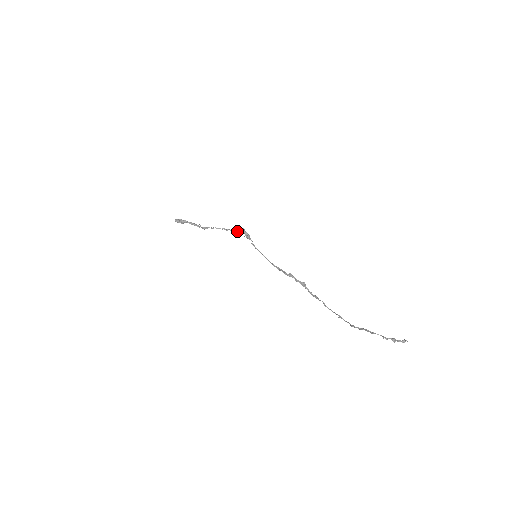
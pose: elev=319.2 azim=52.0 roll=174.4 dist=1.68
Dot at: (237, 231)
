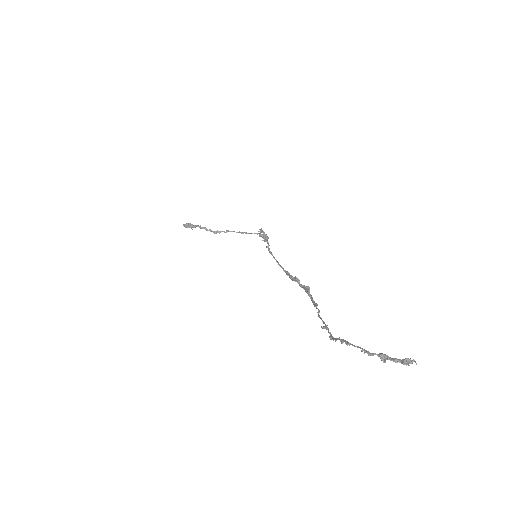
Dot at: occluded
